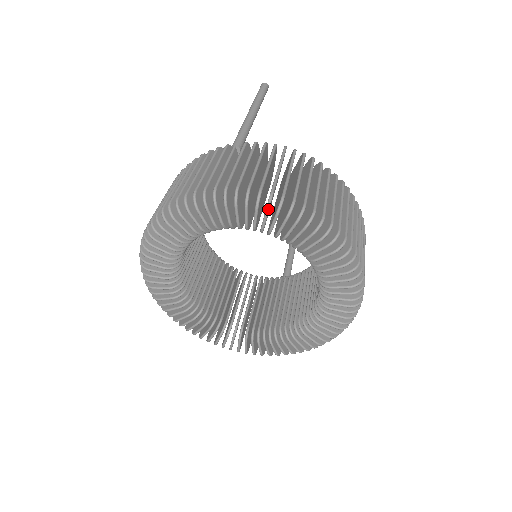
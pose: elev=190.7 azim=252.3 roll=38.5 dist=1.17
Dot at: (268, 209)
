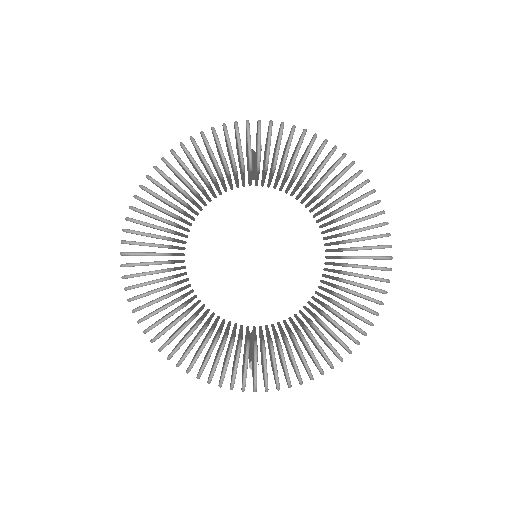
Dot at: (314, 141)
